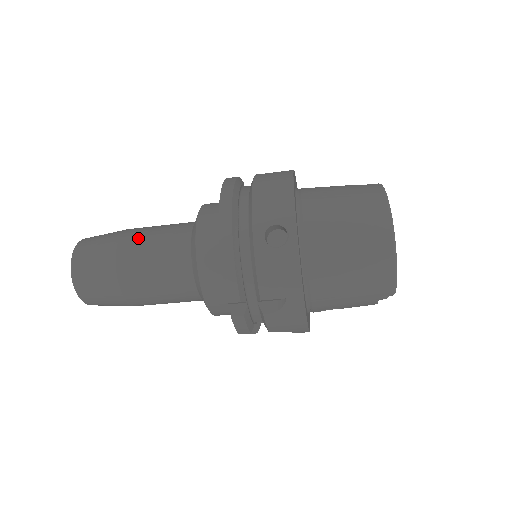
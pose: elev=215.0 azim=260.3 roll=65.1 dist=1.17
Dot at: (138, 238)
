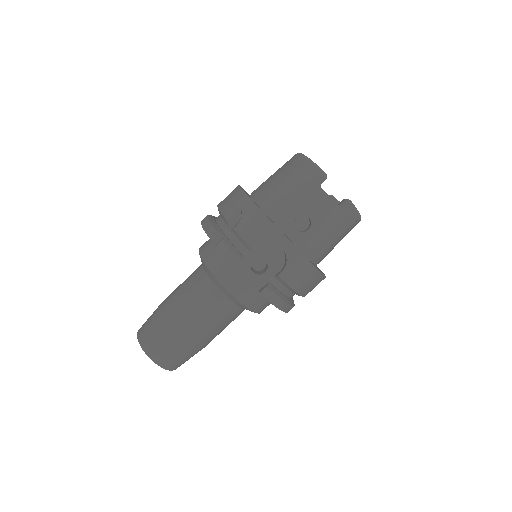
Dot at: occluded
